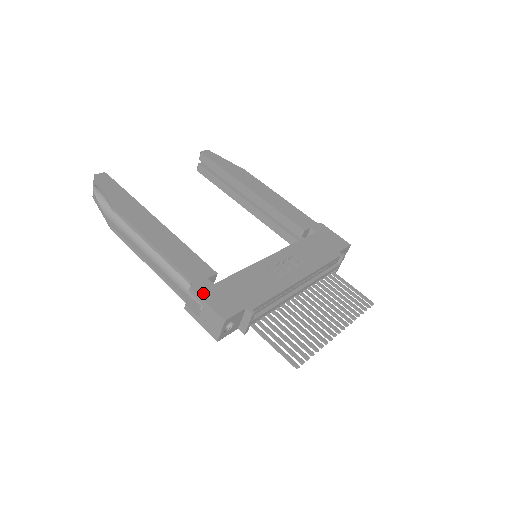
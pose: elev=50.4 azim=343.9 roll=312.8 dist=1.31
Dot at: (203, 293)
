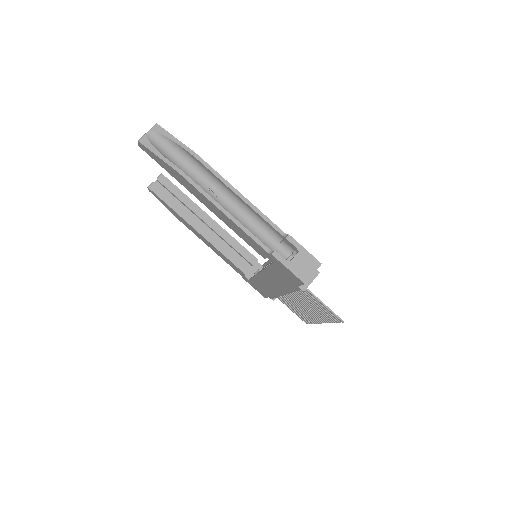
Dot at: (296, 243)
